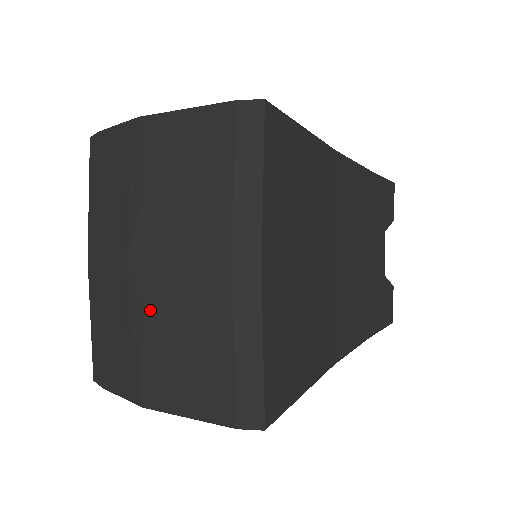
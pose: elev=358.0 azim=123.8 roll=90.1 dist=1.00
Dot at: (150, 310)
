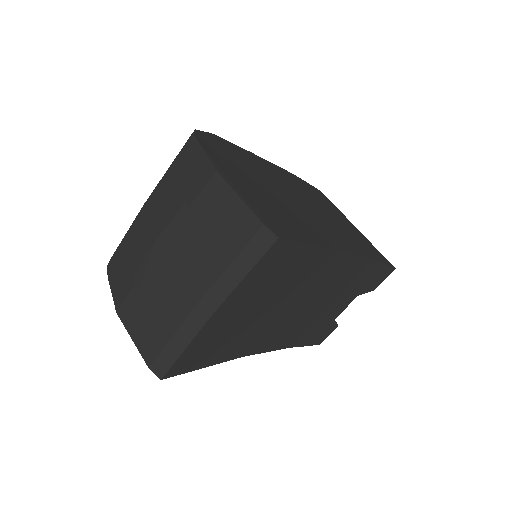
Dot at: (150, 276)
